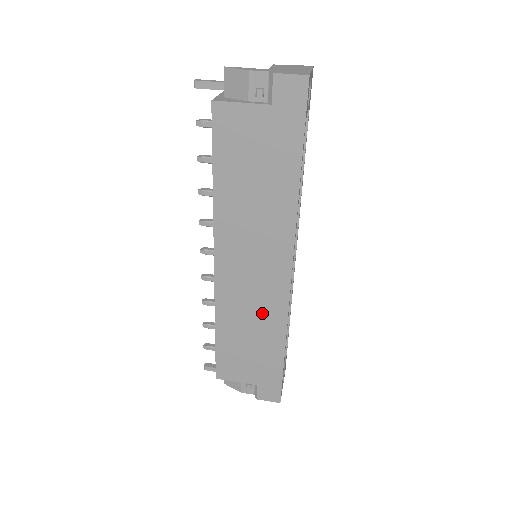
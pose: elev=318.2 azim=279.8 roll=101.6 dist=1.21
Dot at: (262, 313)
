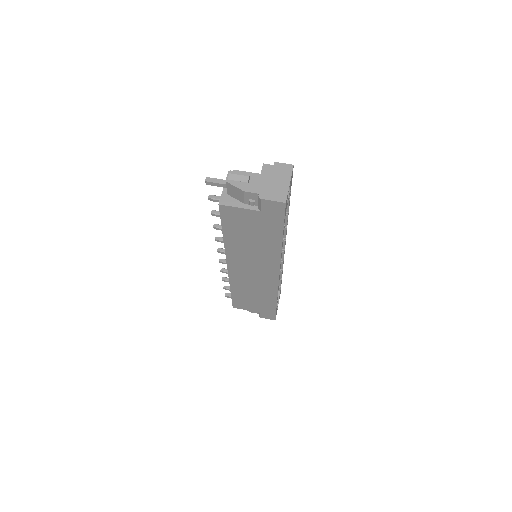
Dot at: (261, 288)
